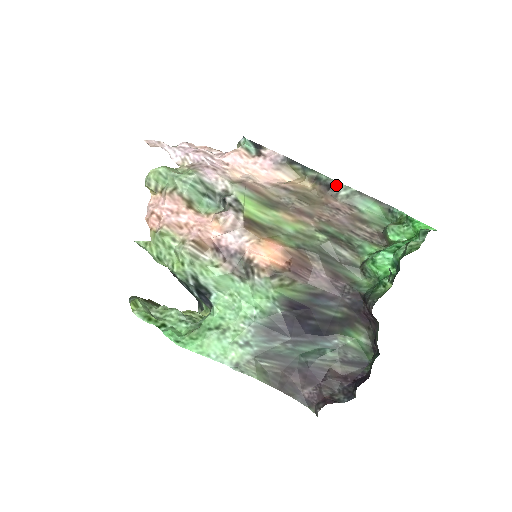
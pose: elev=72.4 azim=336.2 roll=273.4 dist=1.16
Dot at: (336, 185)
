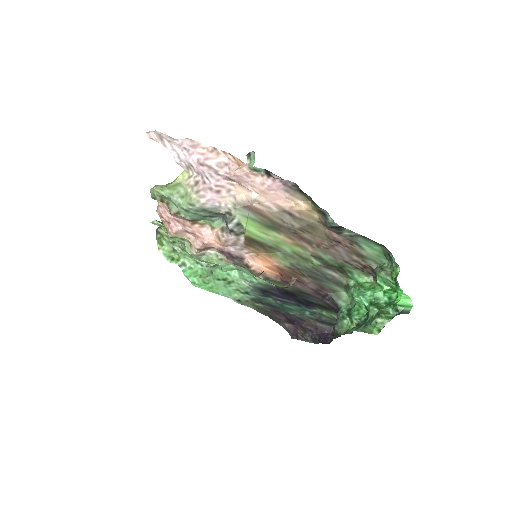
Dot at: (341, 228)
